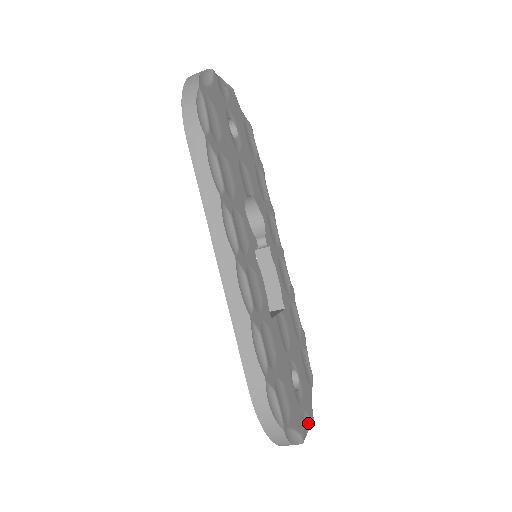
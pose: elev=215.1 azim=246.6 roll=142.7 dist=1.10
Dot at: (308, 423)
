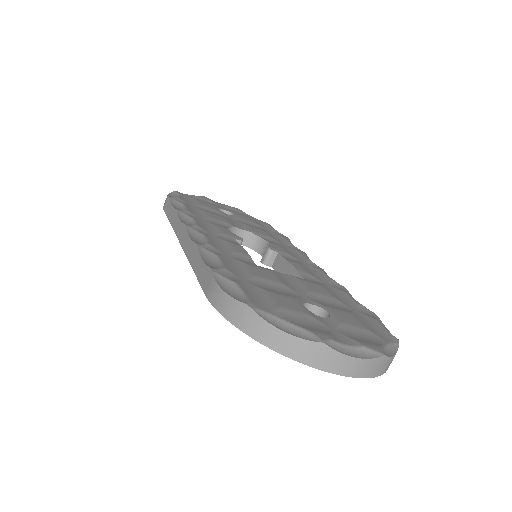
Dot at: (361, 350)
